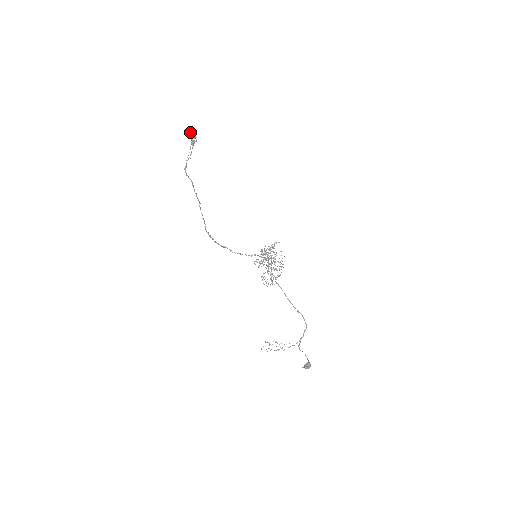
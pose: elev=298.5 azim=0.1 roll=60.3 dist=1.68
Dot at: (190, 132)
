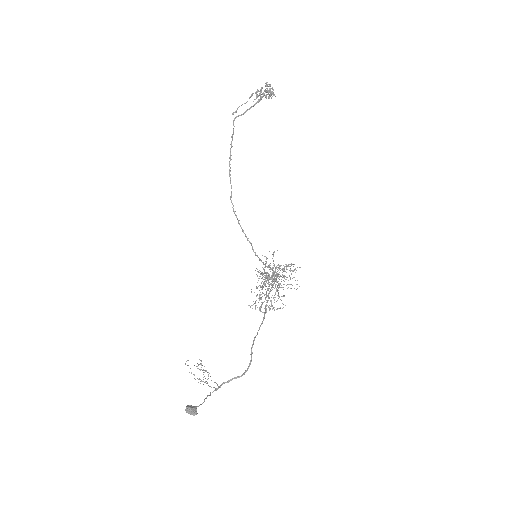
Dot at: occluded
